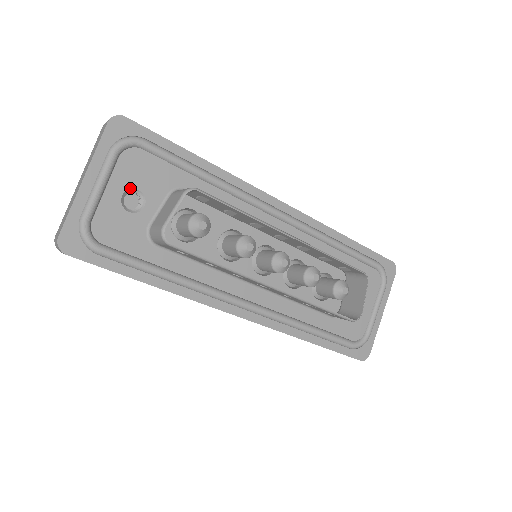
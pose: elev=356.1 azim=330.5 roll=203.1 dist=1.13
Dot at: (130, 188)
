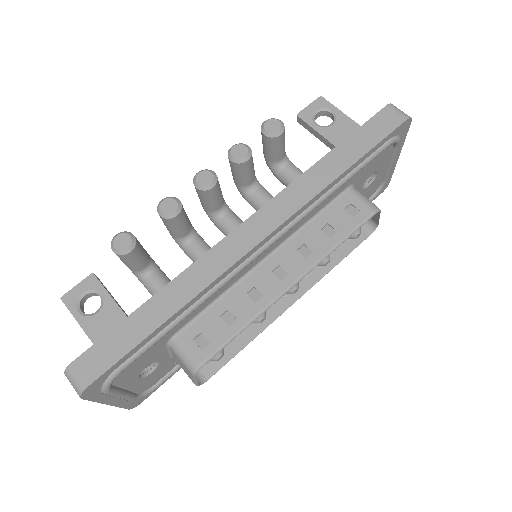
Dot at: (139, 374)
